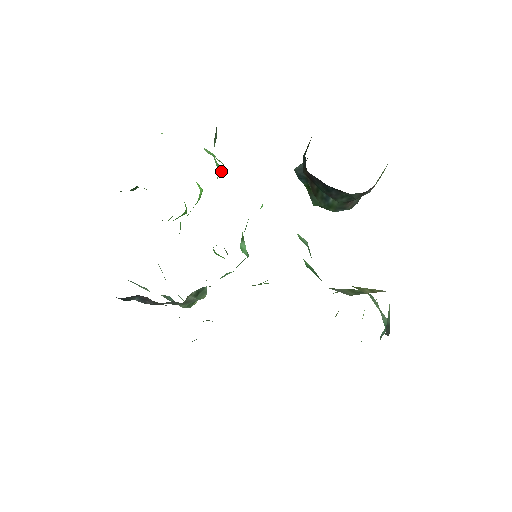
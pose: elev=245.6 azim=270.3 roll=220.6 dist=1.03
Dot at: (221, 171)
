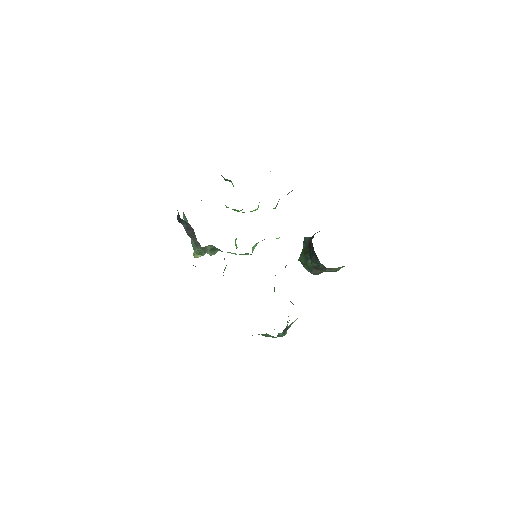
Dot at: occluded
